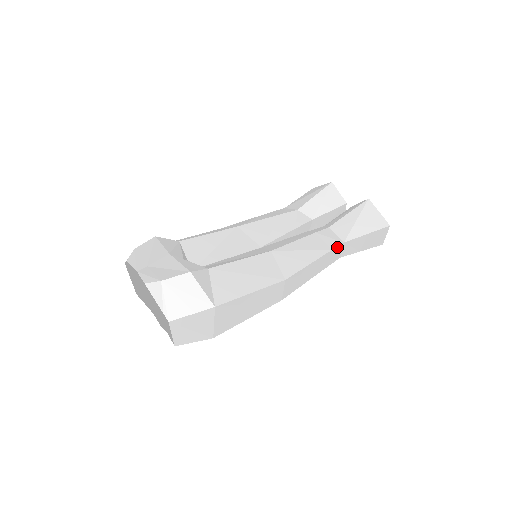
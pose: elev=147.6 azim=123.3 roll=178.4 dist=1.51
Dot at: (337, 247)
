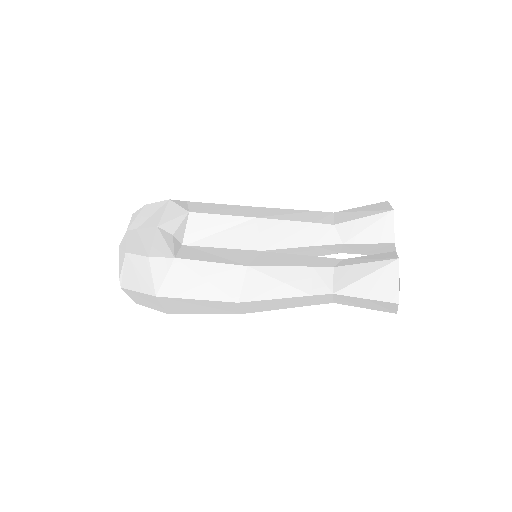
Dot at: (322, 295)
